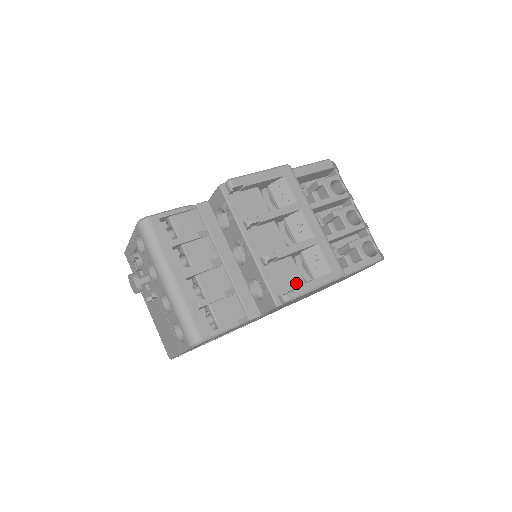
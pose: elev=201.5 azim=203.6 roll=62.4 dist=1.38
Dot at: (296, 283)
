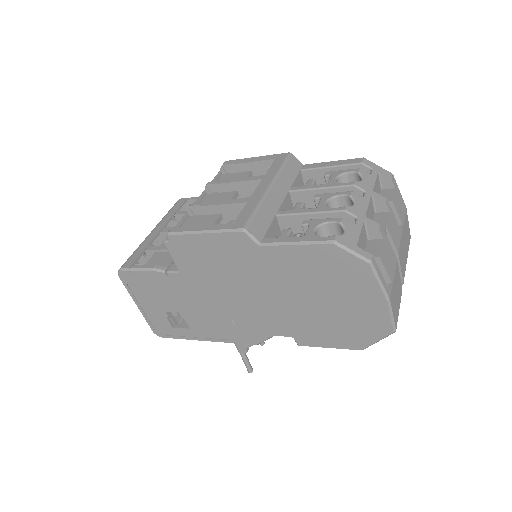
Dot at: occluded
